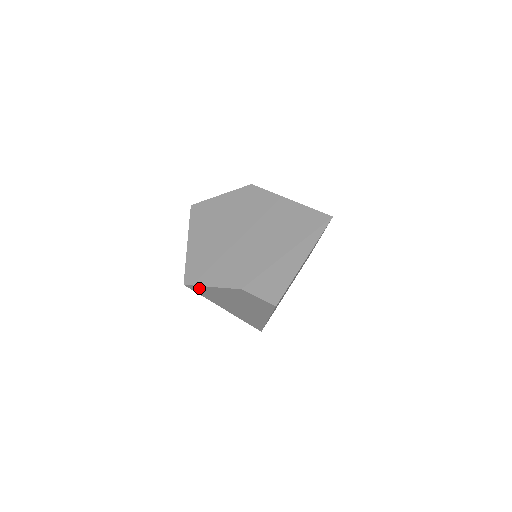
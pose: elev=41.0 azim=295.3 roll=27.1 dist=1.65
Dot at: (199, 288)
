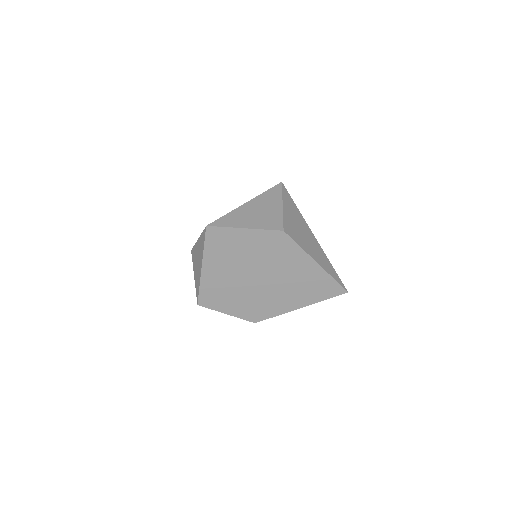
Dot at: occluded
